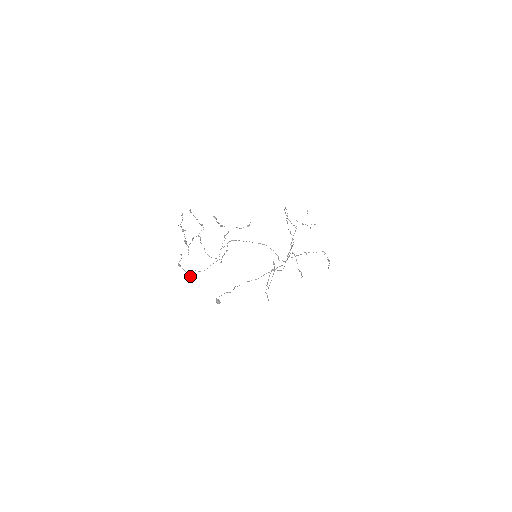
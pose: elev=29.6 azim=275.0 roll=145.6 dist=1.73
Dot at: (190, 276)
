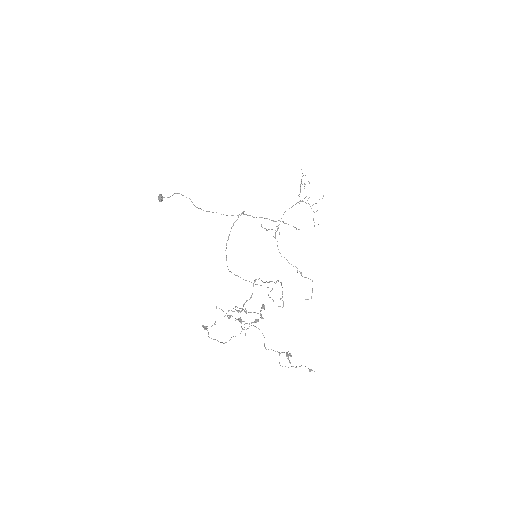
Dot at: (204, 329)
